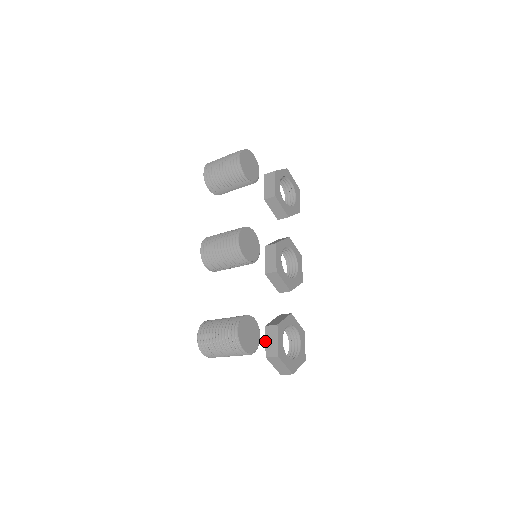
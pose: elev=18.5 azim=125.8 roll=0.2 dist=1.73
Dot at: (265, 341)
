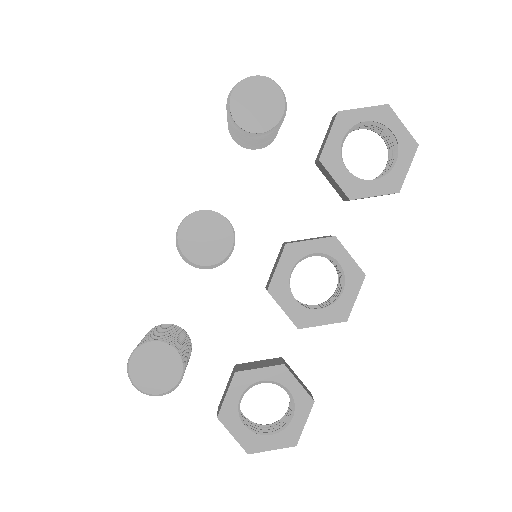
Dot at: occluded
